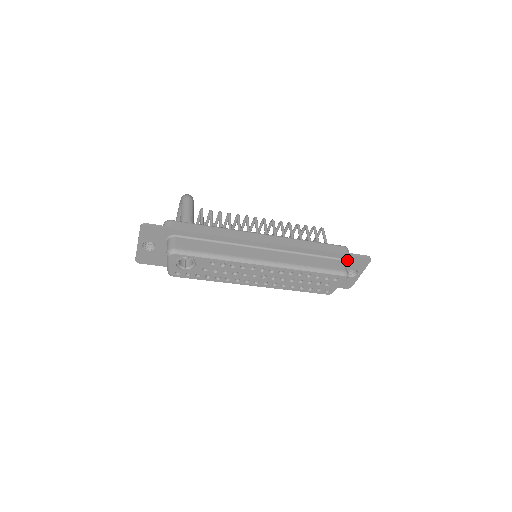
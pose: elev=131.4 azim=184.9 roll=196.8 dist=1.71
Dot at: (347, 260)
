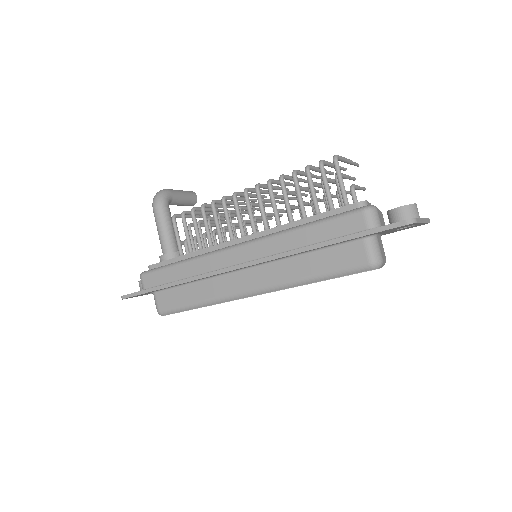
Dot at: (373, 234)
